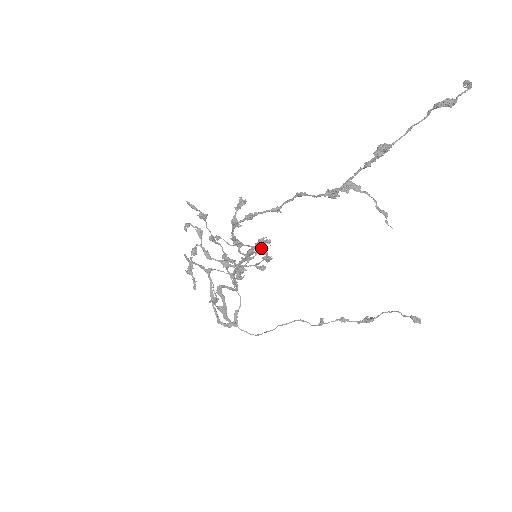
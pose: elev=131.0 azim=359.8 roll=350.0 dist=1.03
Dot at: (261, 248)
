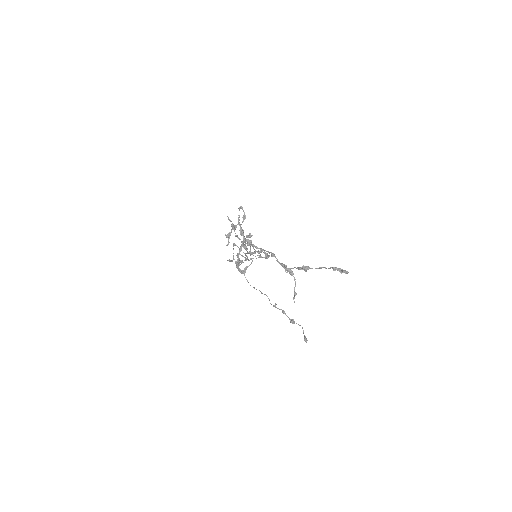
Dot at: occluded
